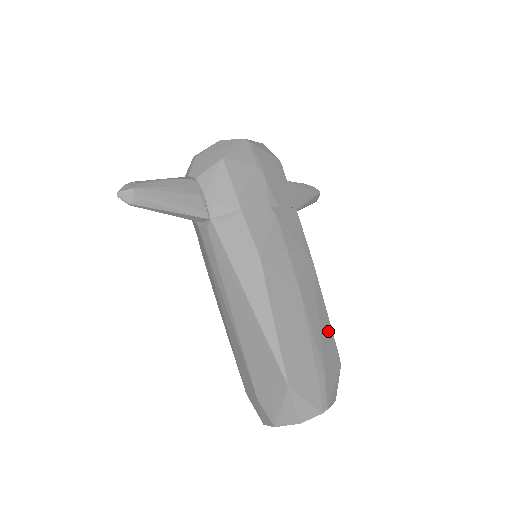
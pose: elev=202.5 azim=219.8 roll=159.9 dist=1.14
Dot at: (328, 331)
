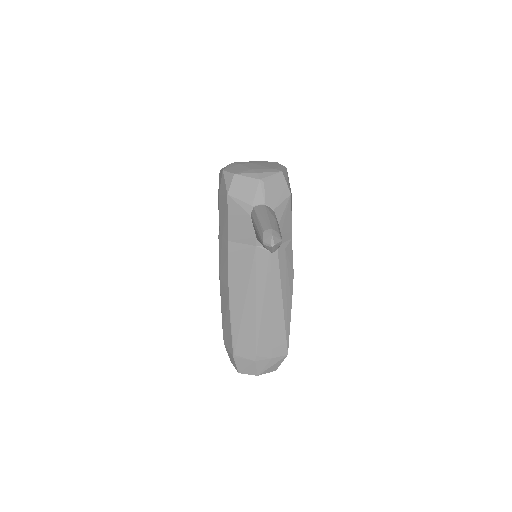
Dot at: occluded
